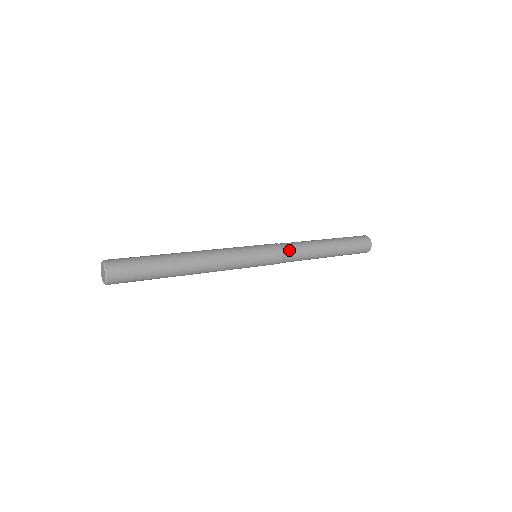
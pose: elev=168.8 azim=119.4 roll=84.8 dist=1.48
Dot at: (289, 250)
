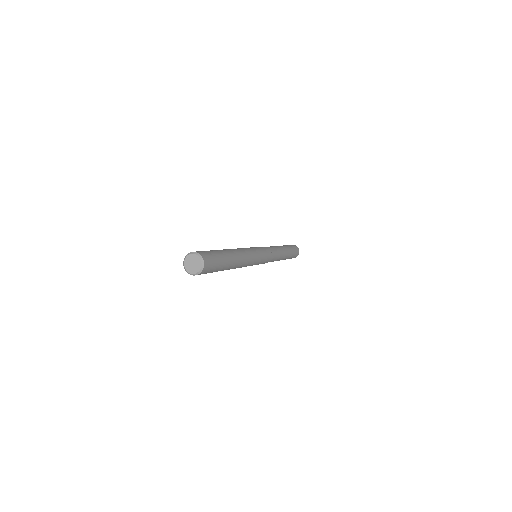
Dot at: (273, 252)
